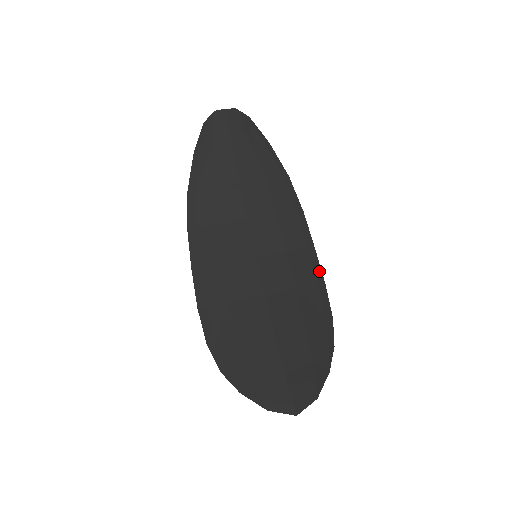
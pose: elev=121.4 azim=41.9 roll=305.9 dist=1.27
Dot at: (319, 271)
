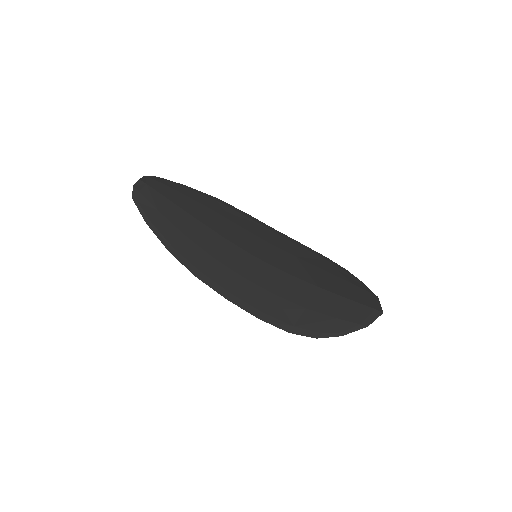
Dot at: (292, 240)
